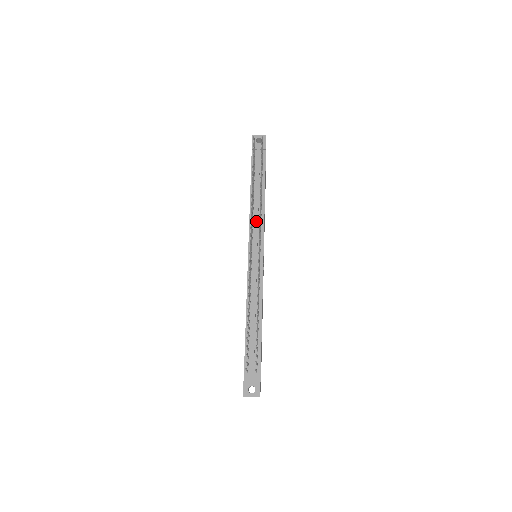
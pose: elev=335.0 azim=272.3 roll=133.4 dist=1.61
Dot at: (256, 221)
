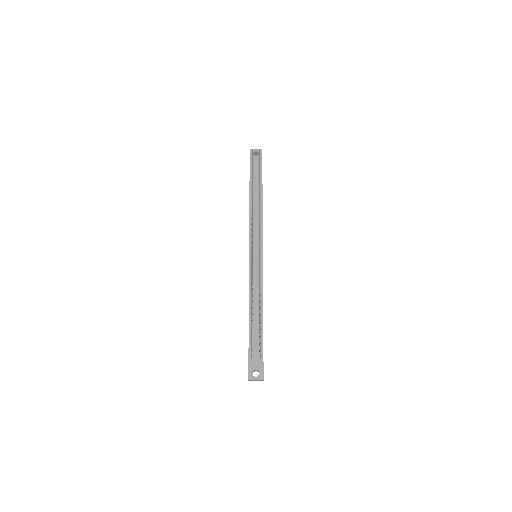
Dot at: (255, 225)
